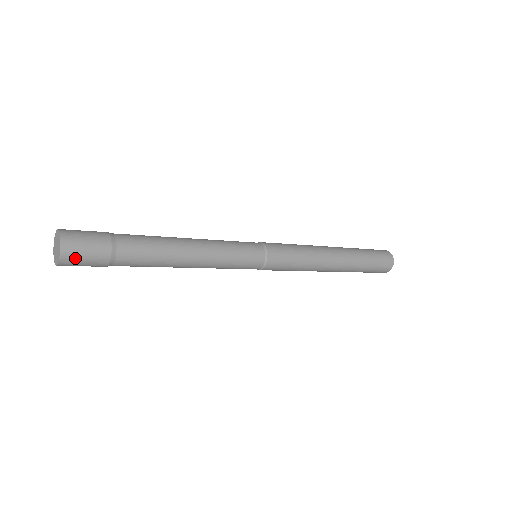
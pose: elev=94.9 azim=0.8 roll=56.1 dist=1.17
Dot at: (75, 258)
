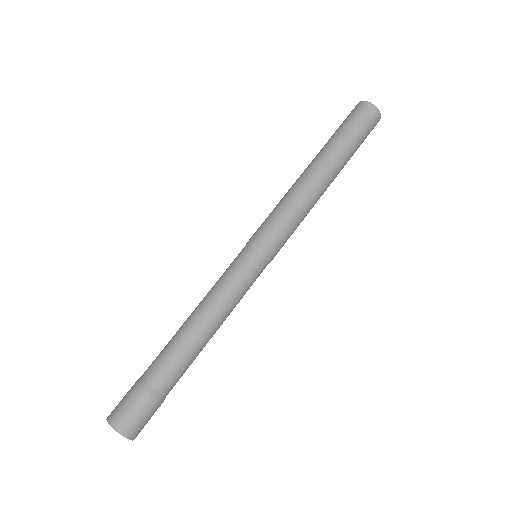
Dot at: (138, 427)
